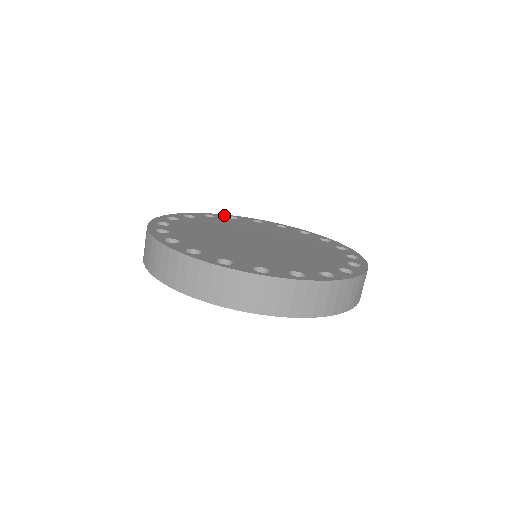
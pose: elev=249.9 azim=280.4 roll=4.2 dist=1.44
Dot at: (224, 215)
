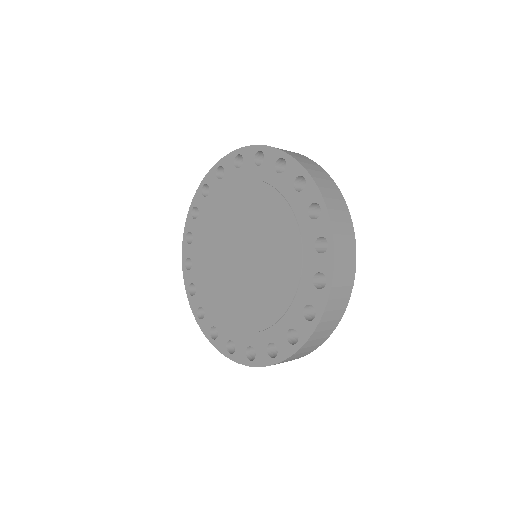
Dot at: occluded
